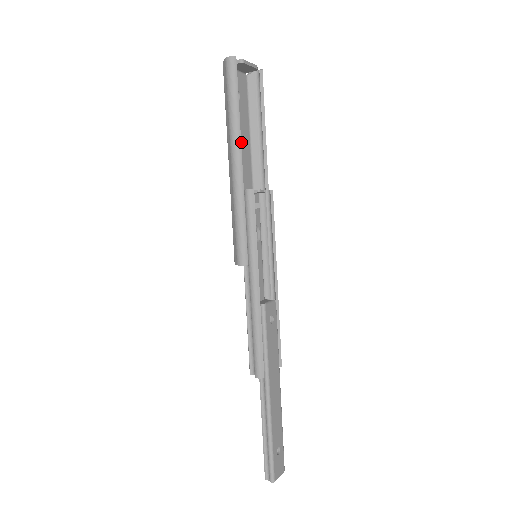
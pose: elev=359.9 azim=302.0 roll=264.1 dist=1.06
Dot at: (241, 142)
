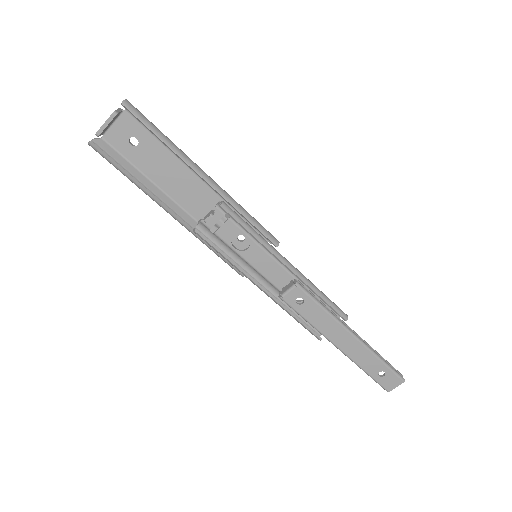
Dot at: (172, 175)
